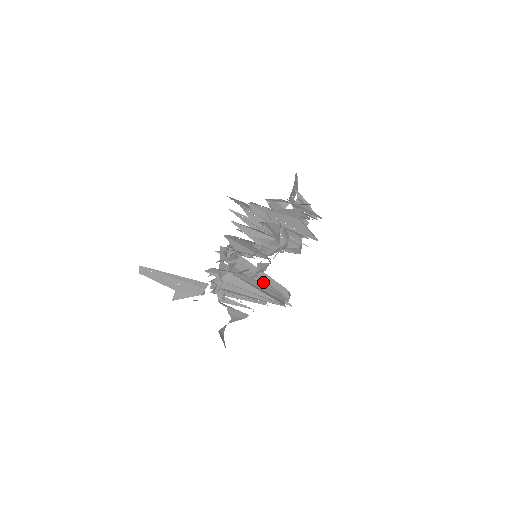
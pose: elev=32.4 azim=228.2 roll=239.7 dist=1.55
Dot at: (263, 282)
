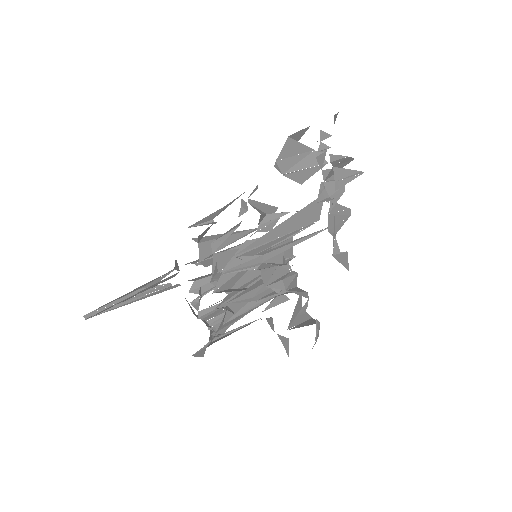
Dot at: occluded
